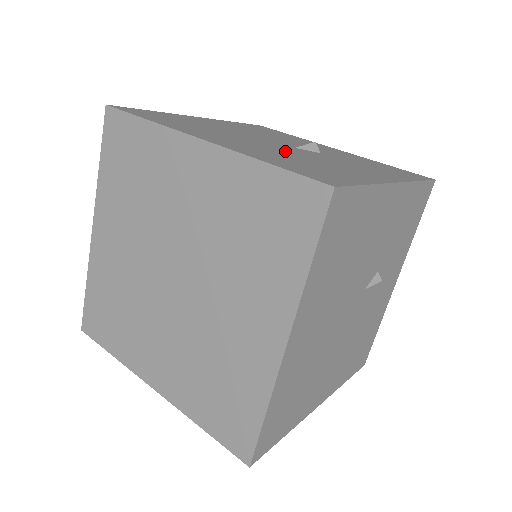
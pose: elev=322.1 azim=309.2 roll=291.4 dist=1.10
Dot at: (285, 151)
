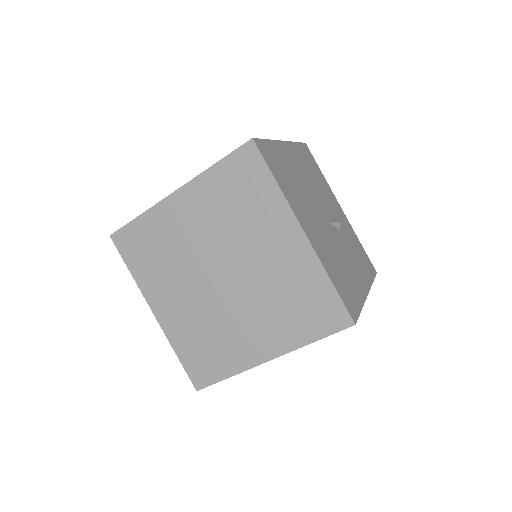
Dot at: (330, 240)
